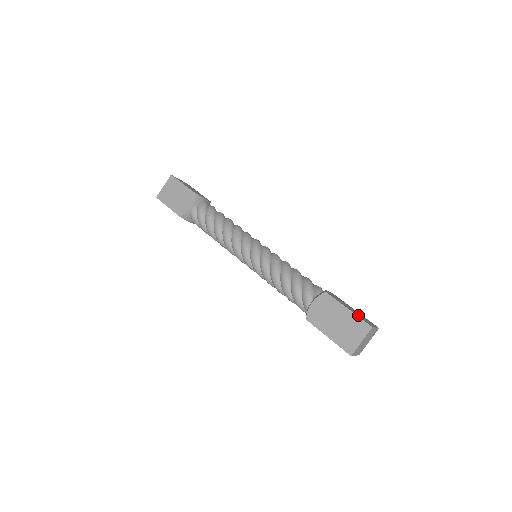
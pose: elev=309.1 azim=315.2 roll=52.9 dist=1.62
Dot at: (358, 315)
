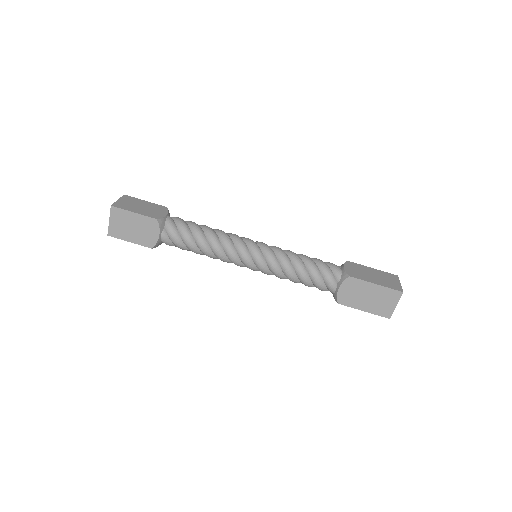
Dot at: (384, 283)
